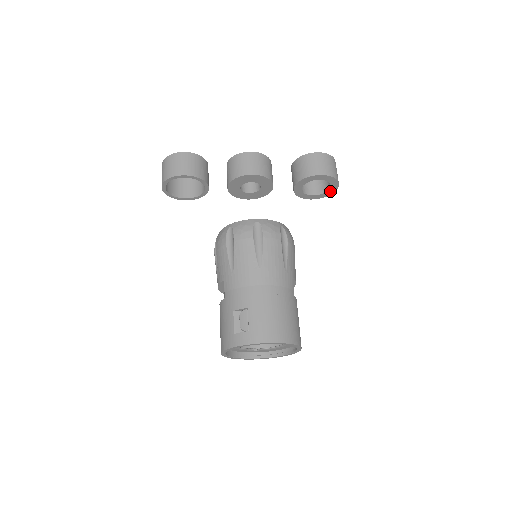
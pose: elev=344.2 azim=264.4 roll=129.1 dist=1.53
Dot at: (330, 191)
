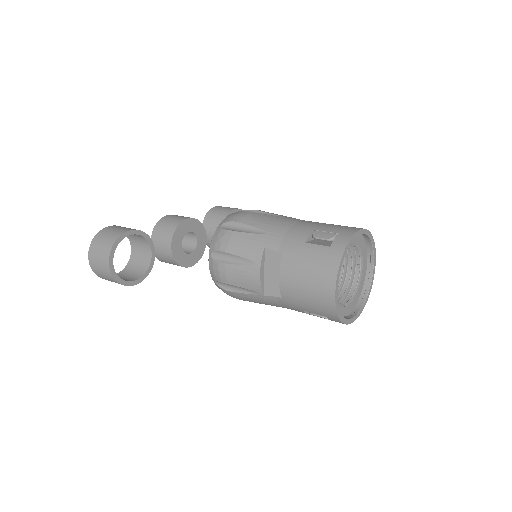
Dot at: occluded
